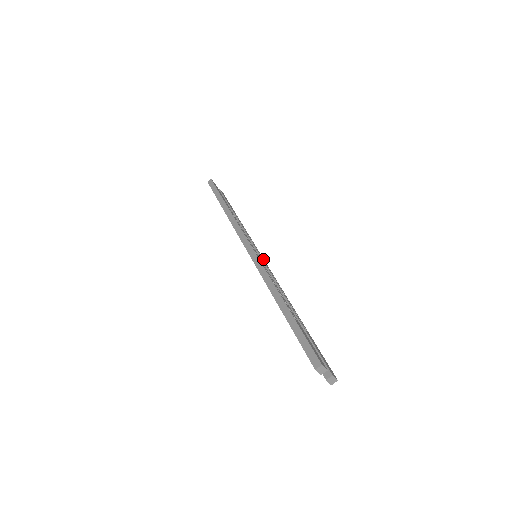
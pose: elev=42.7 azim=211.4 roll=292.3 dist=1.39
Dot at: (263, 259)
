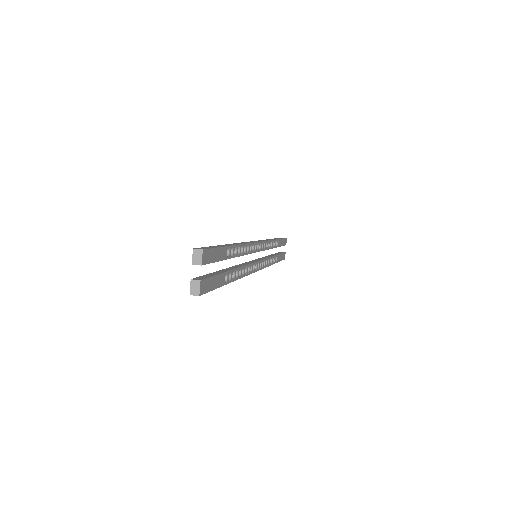
Dot at: (259, 268)
